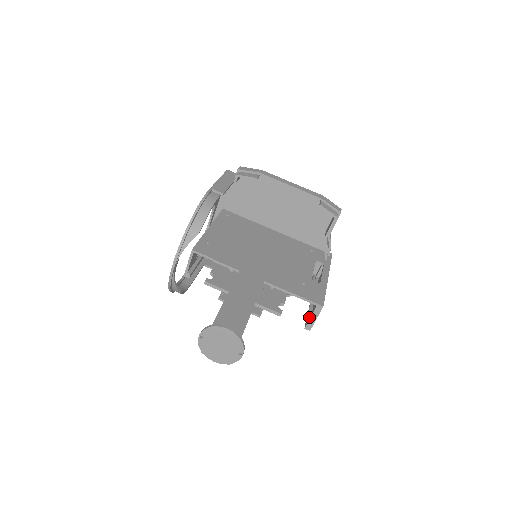
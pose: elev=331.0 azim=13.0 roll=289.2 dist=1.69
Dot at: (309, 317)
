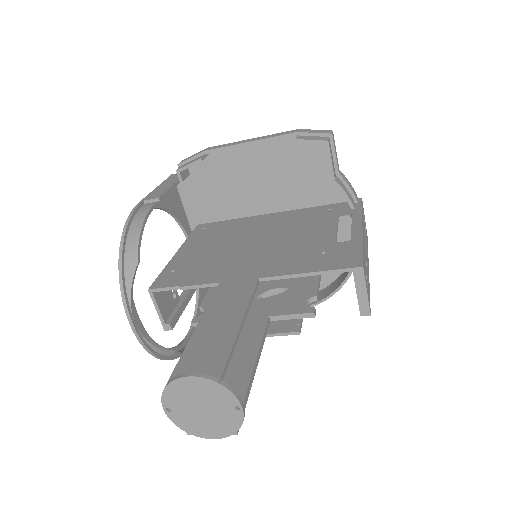
Dot at: occluded
